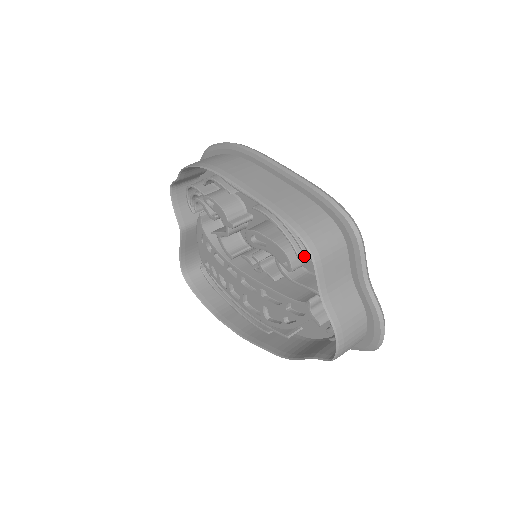
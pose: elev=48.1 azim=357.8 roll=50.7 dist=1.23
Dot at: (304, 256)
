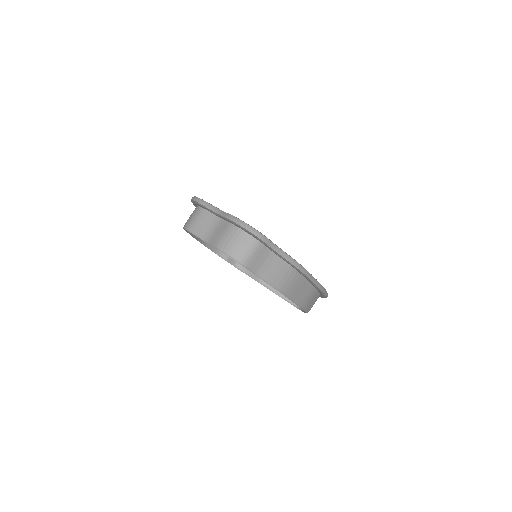
Dot at: occluded
